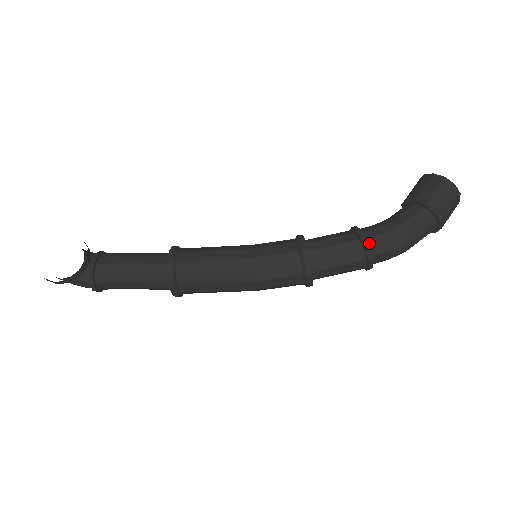
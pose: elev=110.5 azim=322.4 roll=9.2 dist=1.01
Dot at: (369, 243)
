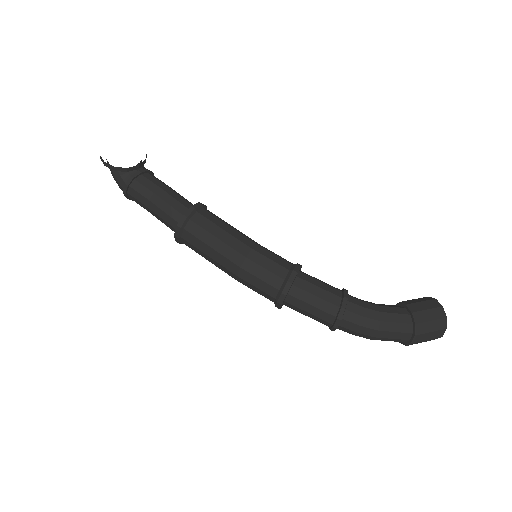
Dot at: (347, 306)
